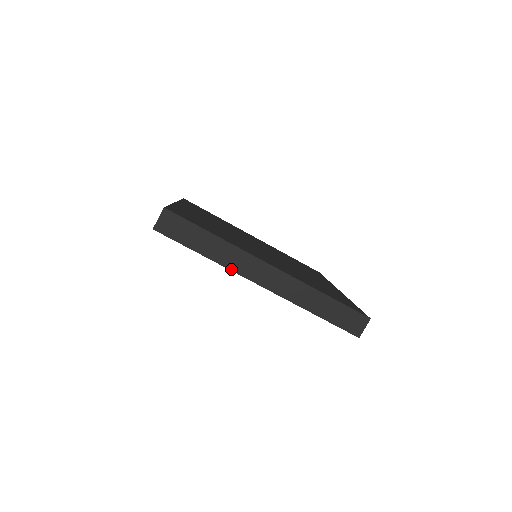
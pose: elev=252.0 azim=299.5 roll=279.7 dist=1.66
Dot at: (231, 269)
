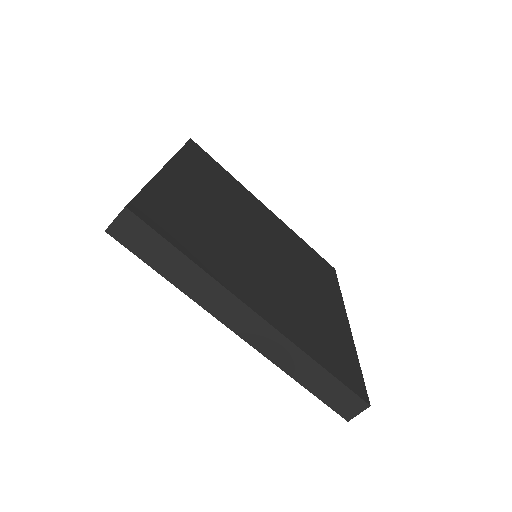
Dot at: (204, 307)
